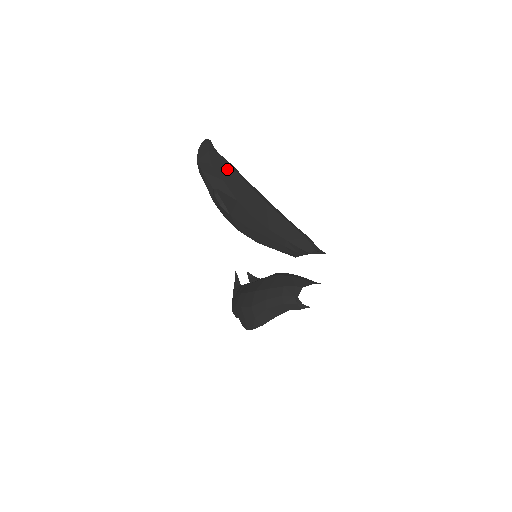
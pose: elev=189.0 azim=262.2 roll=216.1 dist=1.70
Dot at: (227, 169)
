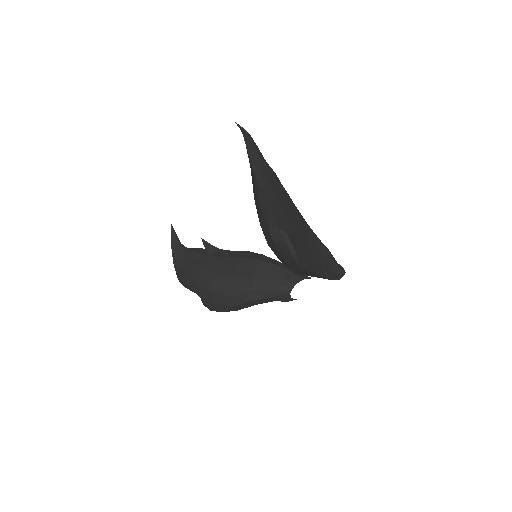
Dot at: (280, 189)
